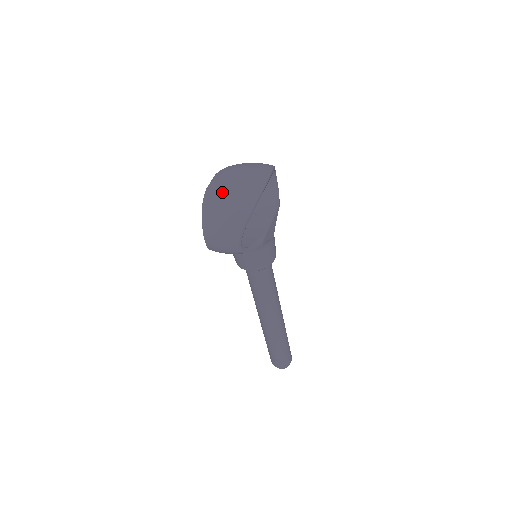
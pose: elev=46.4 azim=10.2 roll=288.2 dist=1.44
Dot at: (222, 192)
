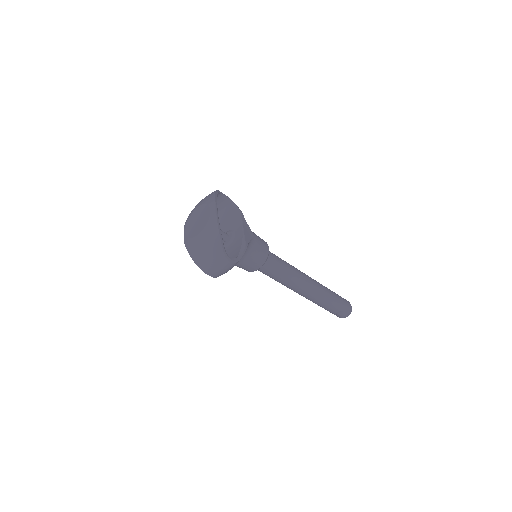
Dot at: (194, 236)
